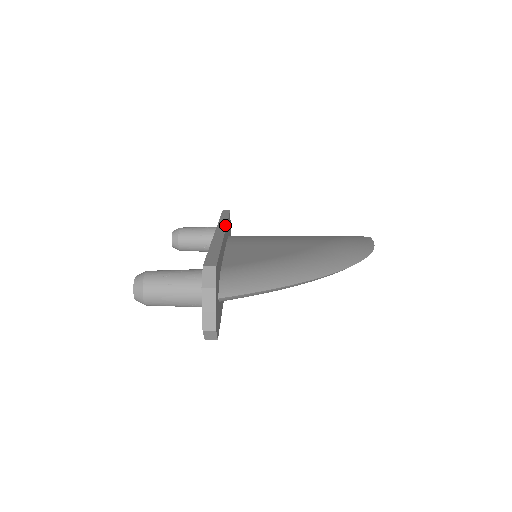
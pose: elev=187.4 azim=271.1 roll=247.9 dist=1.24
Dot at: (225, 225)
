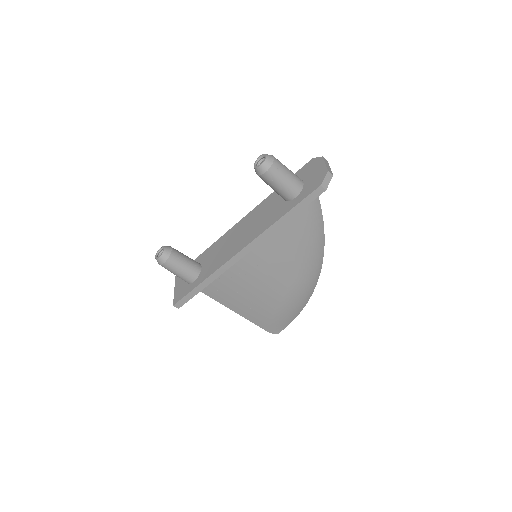
Dot at: occluded
